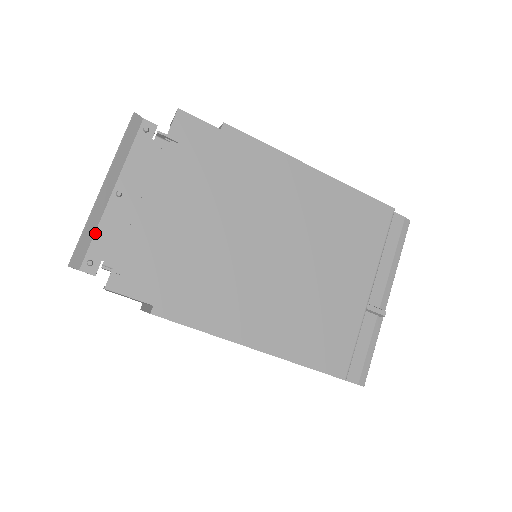
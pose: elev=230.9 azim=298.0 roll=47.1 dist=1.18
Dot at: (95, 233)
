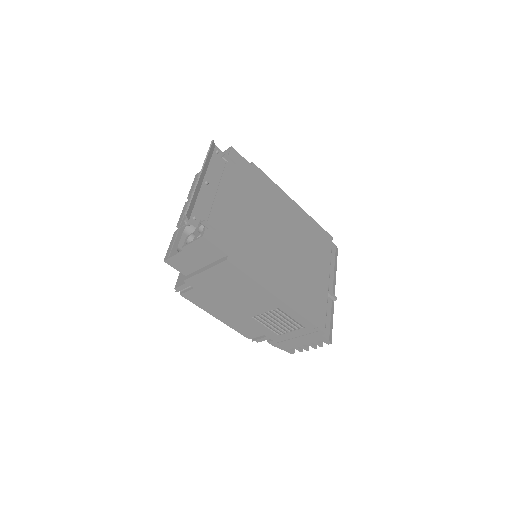
Dot at: (196, 201)
